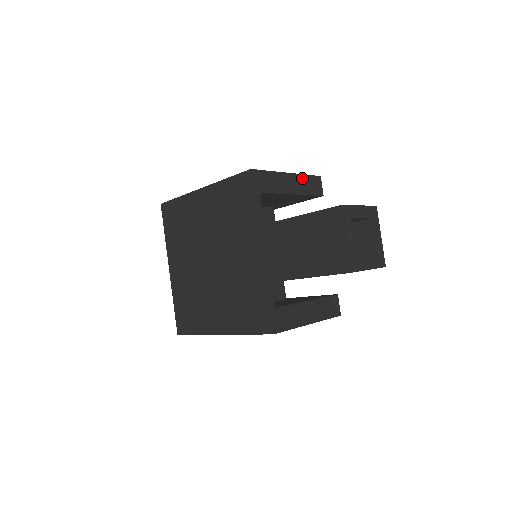
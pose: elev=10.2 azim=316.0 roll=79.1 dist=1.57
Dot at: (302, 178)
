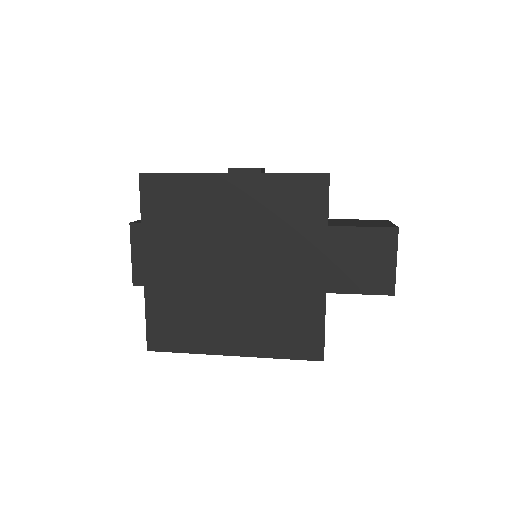
Dot at: occluded
